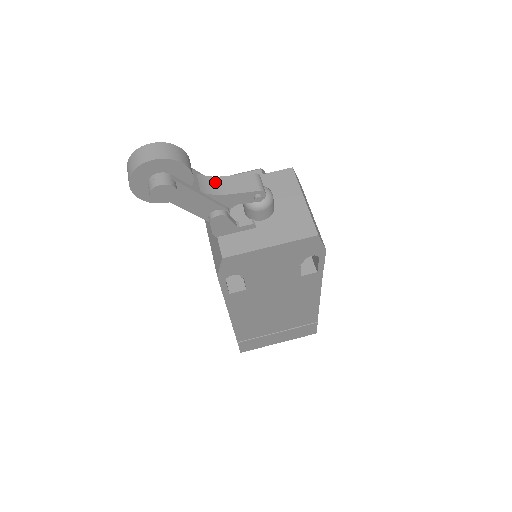
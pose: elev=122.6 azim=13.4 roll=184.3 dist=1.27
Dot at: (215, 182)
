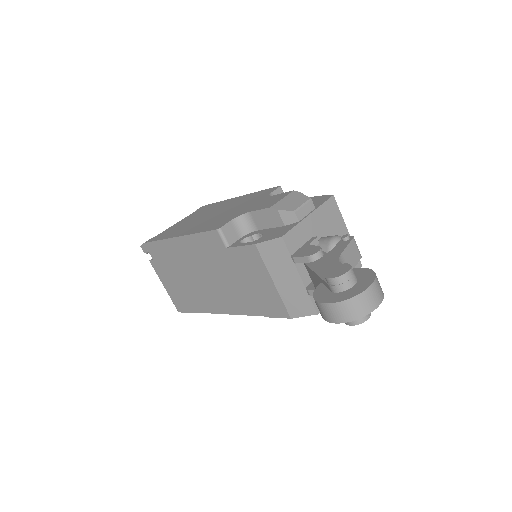
Dot at: (342, 263)
